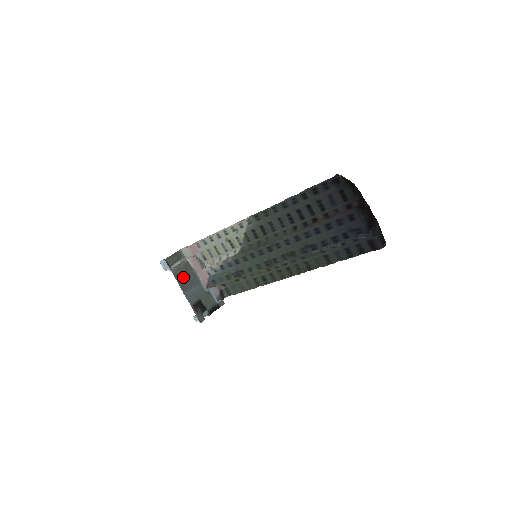
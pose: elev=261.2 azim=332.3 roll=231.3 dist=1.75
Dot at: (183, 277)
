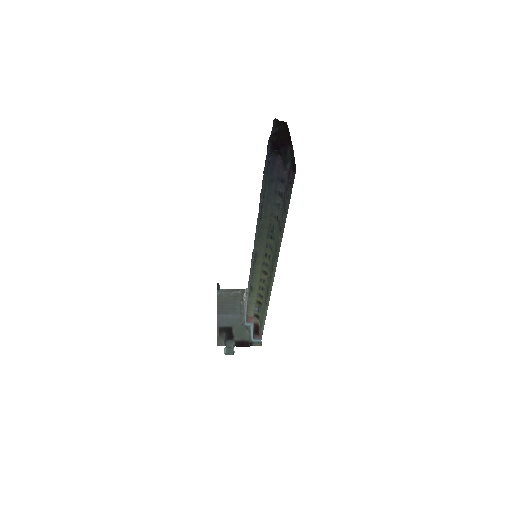
Dot at: (226, 302)
